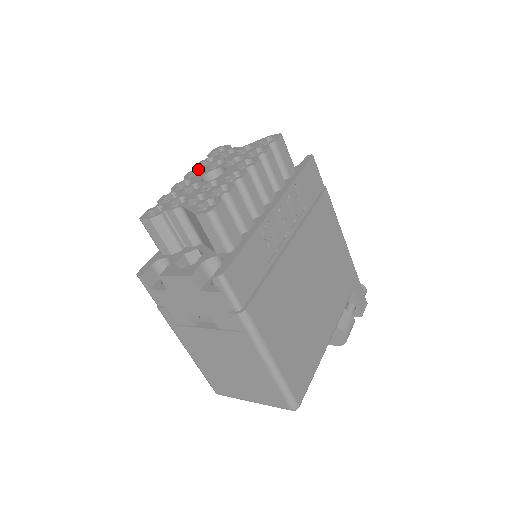
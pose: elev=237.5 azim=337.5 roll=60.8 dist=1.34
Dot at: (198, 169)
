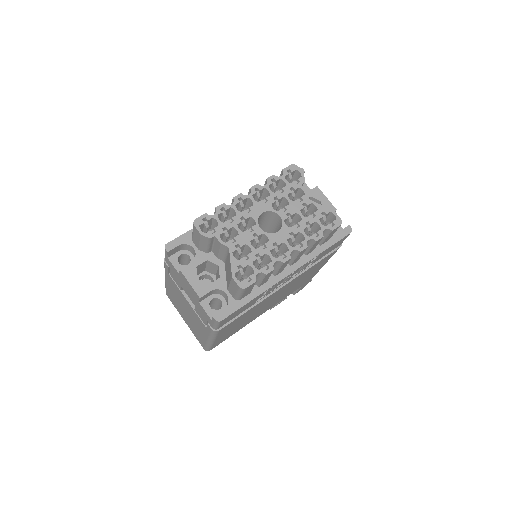
Dot at: (265, 189)
